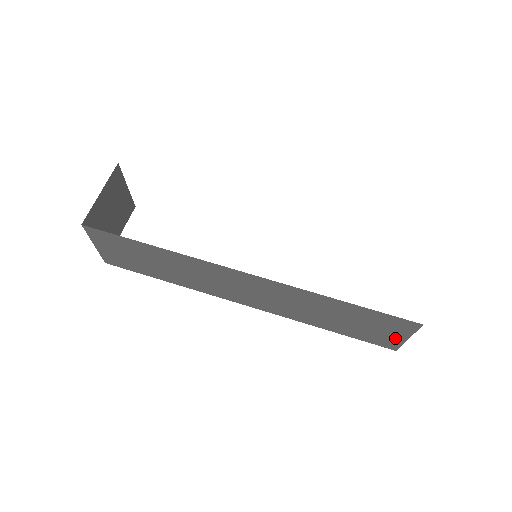
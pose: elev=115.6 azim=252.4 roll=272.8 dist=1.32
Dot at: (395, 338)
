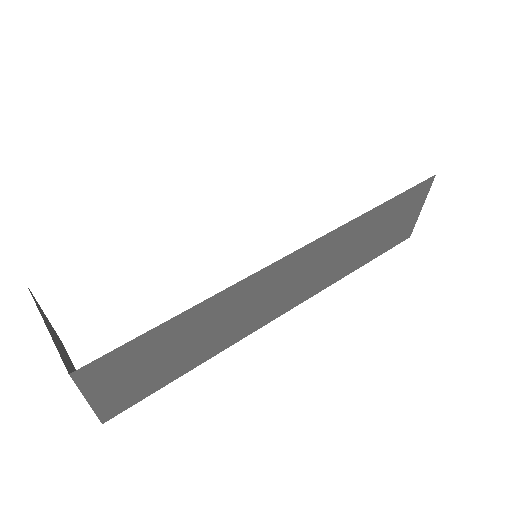
Dot at: (412, 218)
